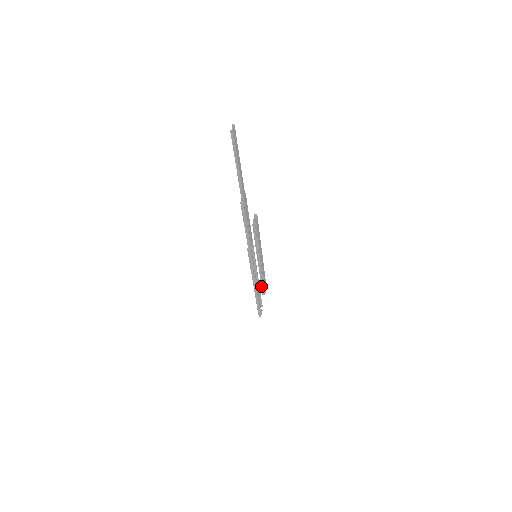
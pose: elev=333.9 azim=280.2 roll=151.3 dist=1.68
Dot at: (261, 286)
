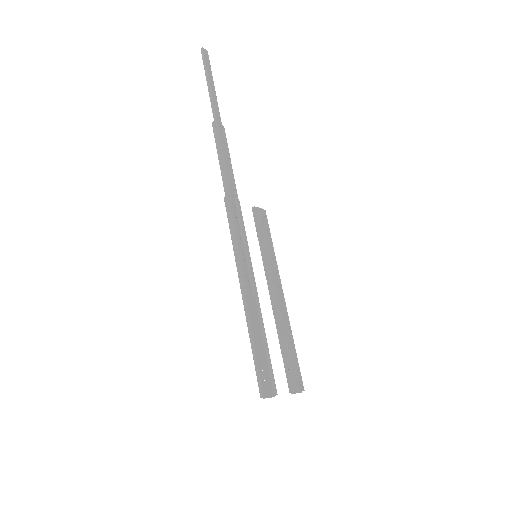
Dot at: (283, 362)
